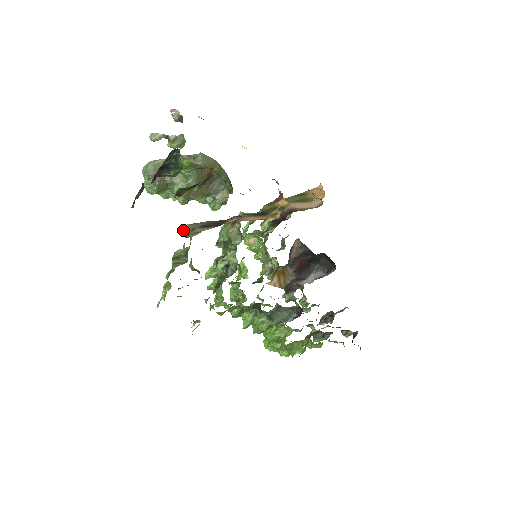
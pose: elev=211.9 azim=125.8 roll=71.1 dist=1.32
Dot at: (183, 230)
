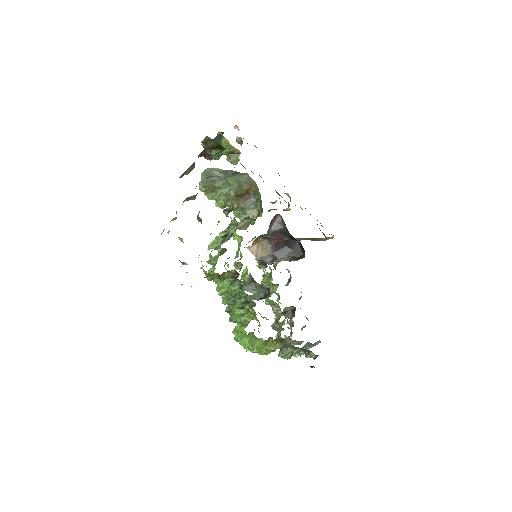
Dot at: (202, 182)
